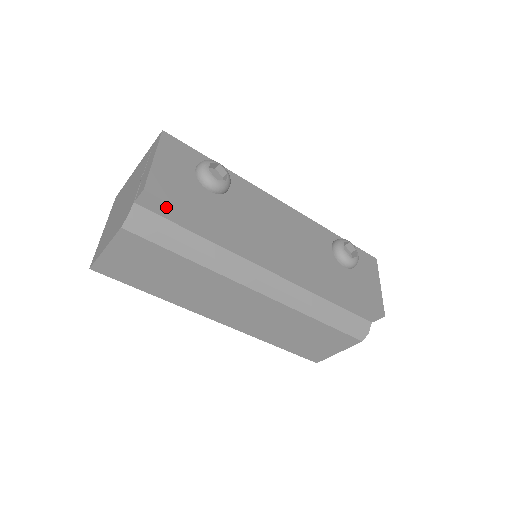
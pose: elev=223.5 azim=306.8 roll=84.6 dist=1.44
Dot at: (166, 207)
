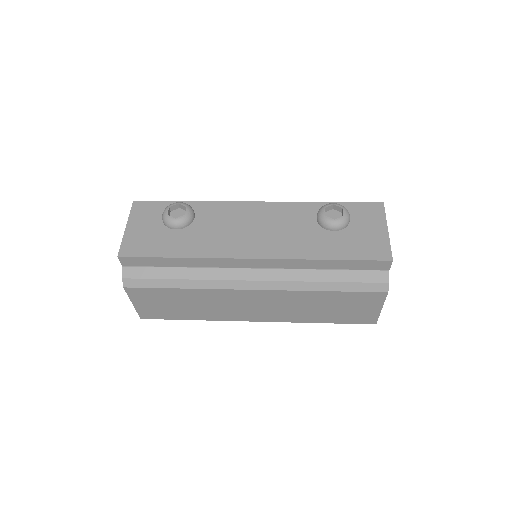
Dot at: (140, 260)
